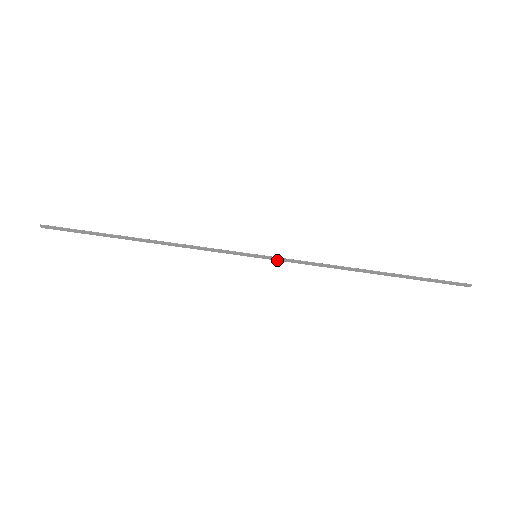
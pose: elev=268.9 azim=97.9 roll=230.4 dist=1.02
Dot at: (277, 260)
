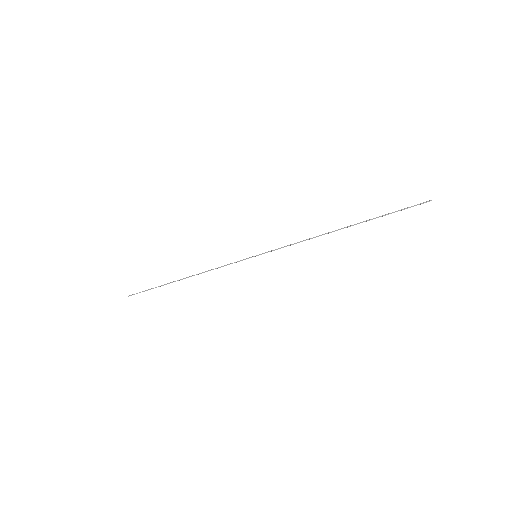
Dot at: (271, 251)
